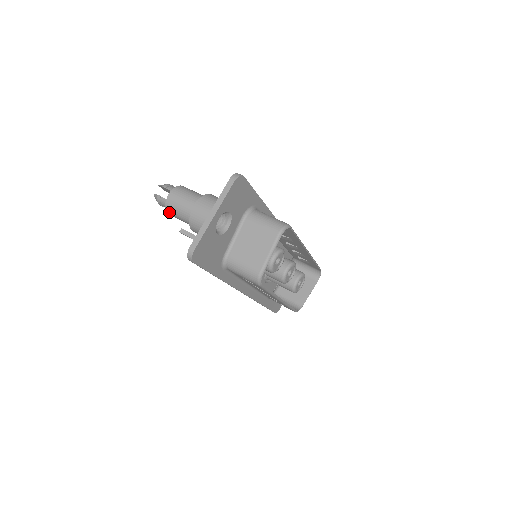
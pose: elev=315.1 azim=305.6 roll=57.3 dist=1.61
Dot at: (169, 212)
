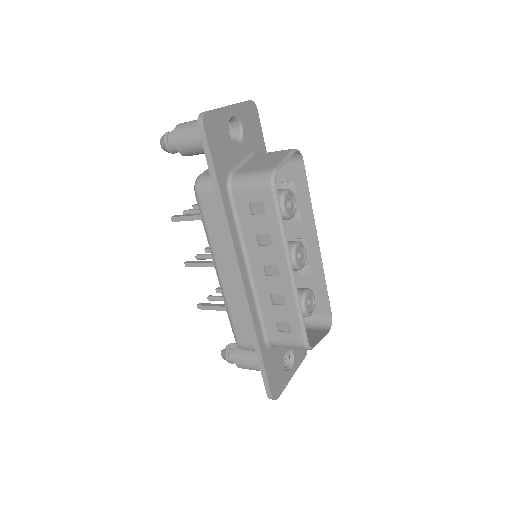
Dot at: (176, 136)
